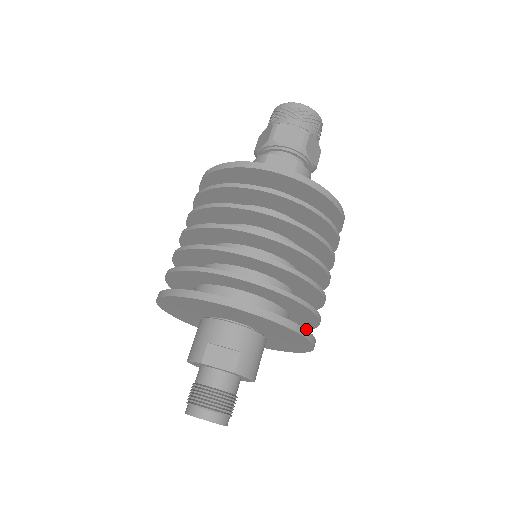
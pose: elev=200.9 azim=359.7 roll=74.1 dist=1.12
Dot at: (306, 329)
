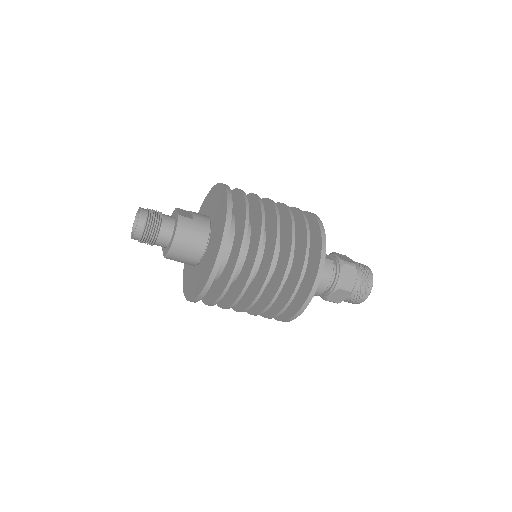
Dot at: (222, 292)
